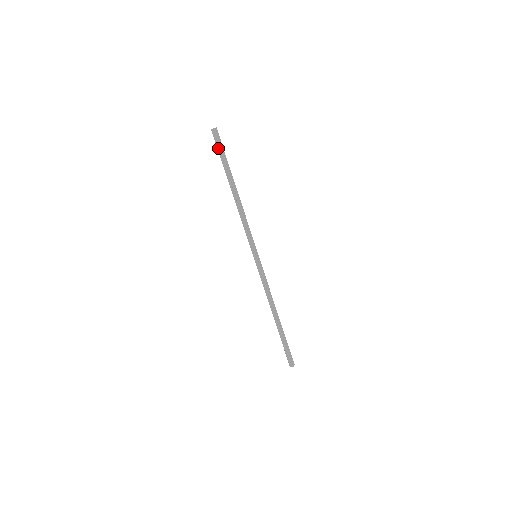
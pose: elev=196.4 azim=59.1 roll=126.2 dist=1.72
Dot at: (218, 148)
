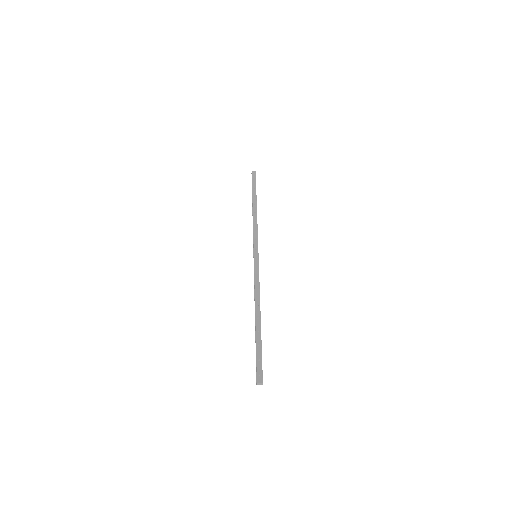
Dot at: (253, 181)
